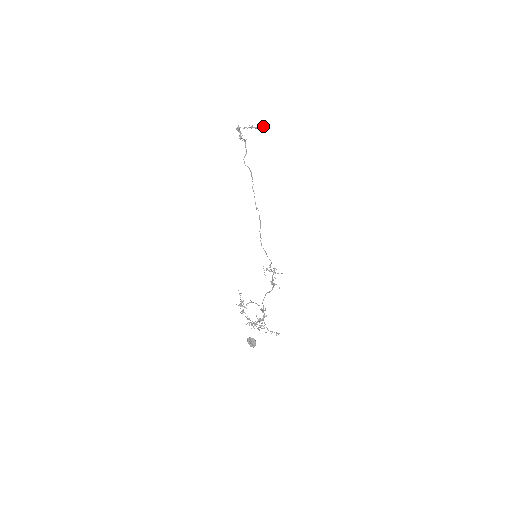
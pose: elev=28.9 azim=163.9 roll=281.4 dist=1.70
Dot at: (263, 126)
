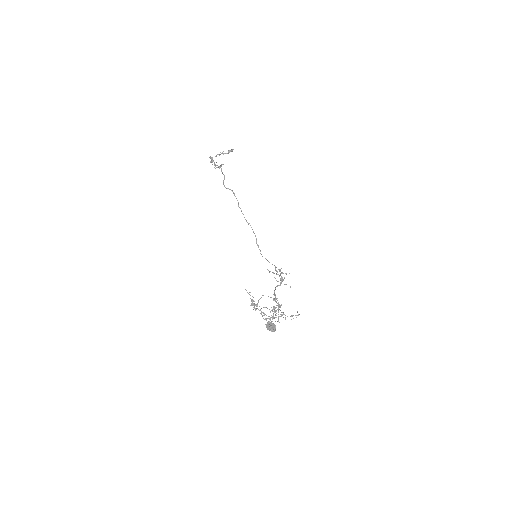
Dot at: (233, 149)
